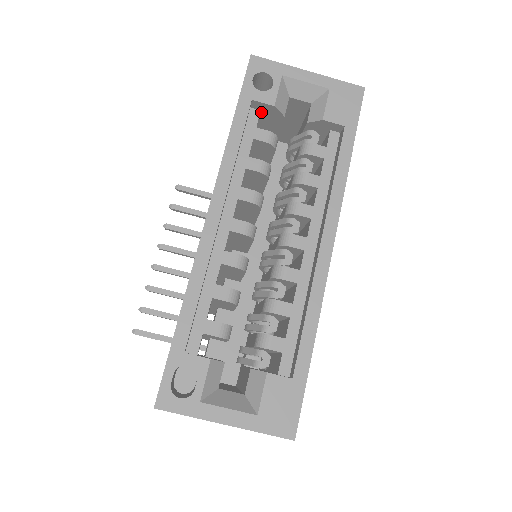
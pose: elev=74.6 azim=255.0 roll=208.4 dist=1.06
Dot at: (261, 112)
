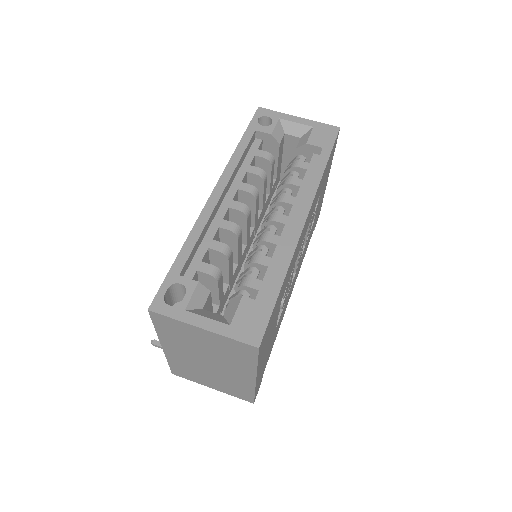
Dot at: (263, 142)
